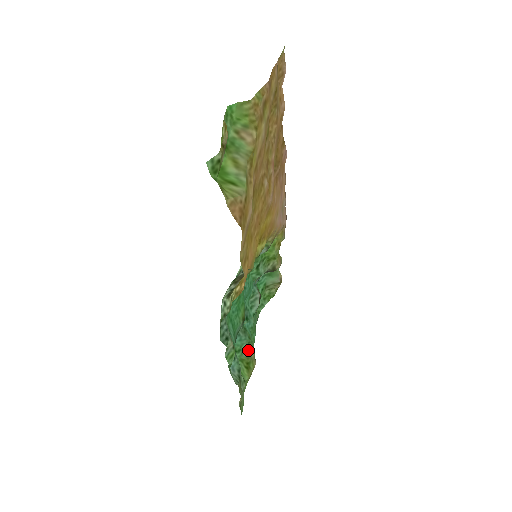
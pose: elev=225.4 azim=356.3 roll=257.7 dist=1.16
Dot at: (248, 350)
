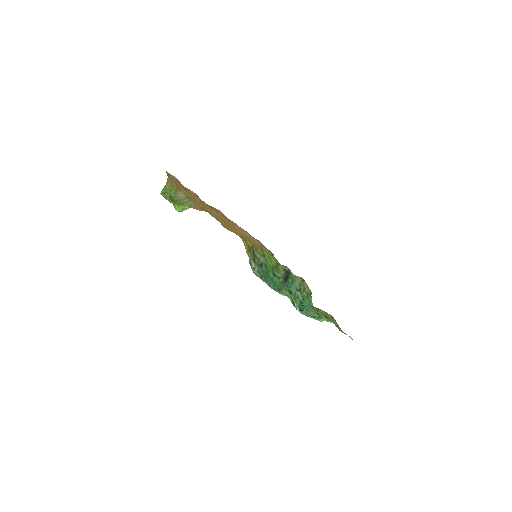
Dot at: (318, 312)
